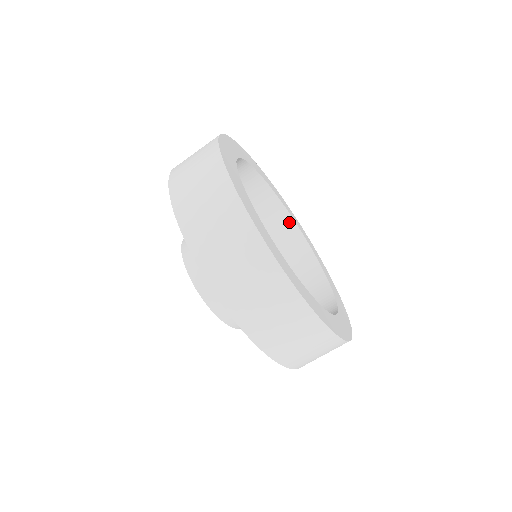
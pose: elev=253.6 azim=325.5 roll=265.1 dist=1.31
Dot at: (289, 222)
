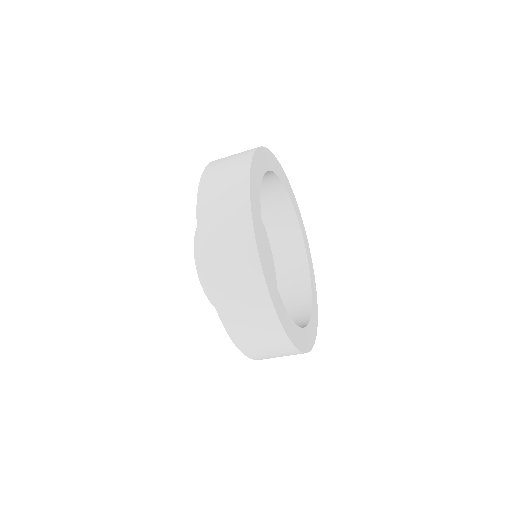
Dot at: (307, 297)
